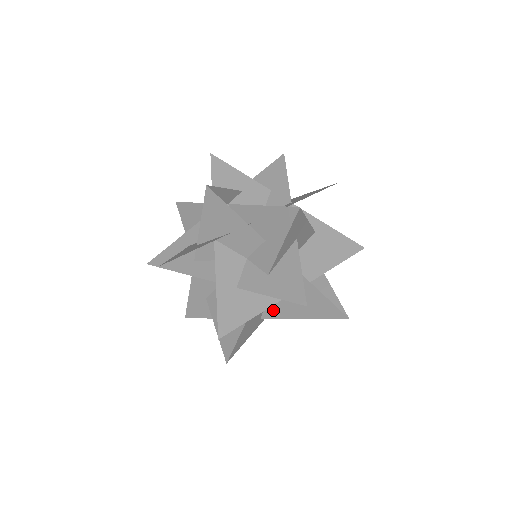
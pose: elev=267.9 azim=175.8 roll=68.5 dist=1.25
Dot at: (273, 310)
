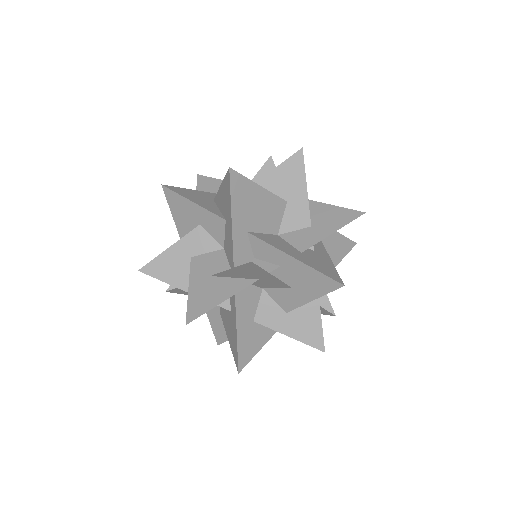
Dot at: occluded
